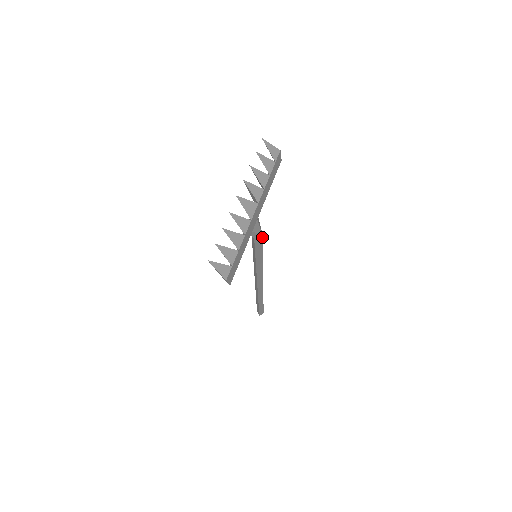
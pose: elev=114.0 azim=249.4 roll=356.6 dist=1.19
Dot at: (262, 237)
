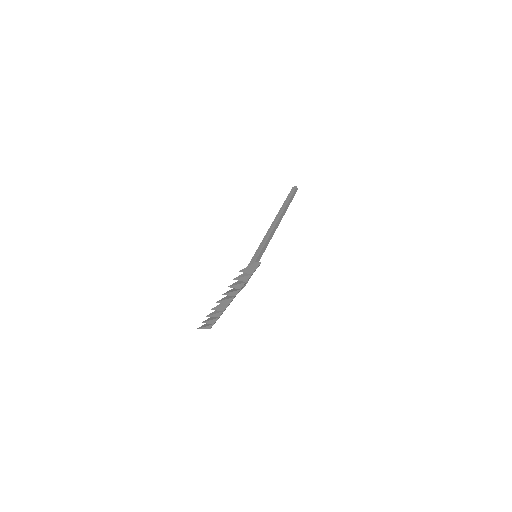
Dot at: occluded
